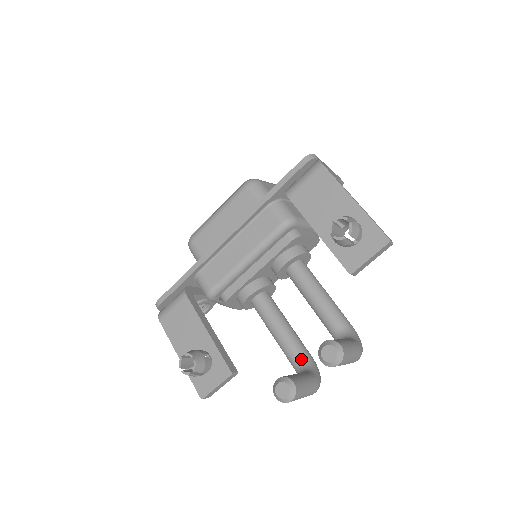
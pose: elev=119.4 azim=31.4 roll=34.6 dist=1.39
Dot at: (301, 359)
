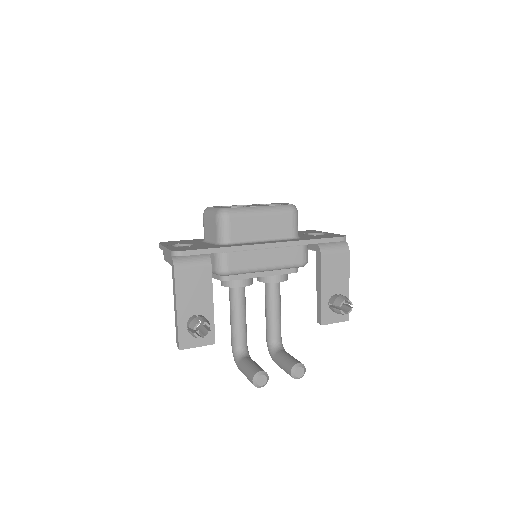
Dot at: (245, 344)
